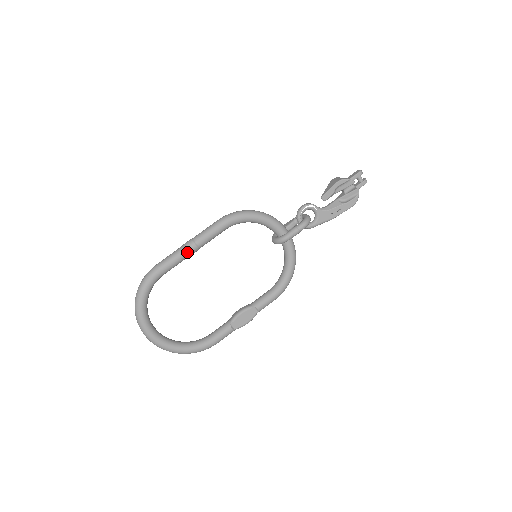
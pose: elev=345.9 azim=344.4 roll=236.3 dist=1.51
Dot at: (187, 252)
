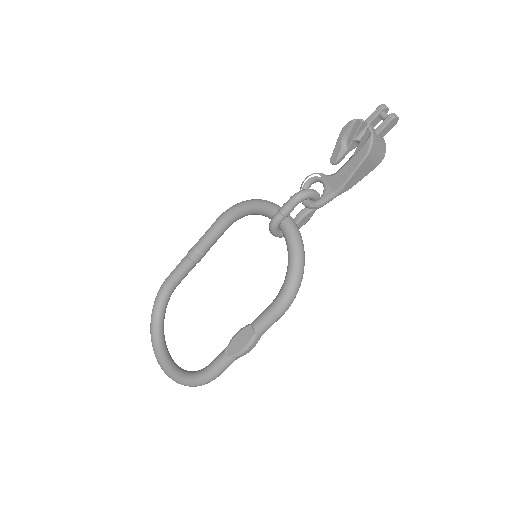
Dot at: (188, 257)
